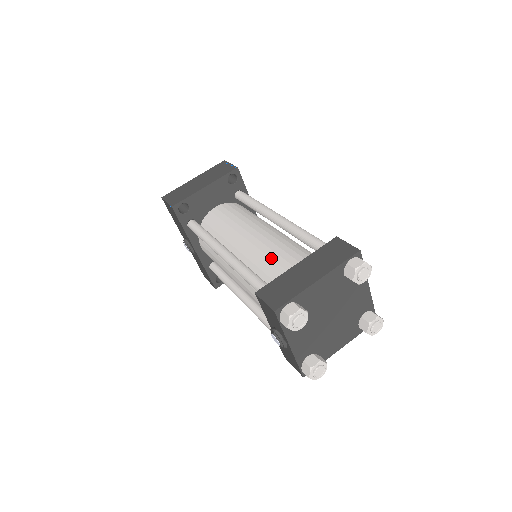
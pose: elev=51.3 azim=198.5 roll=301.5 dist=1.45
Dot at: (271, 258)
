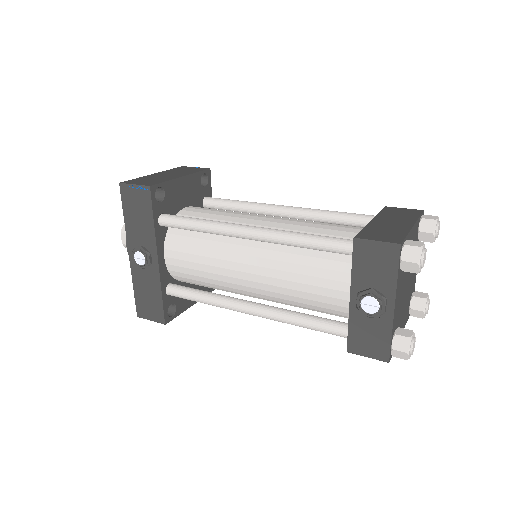
Dot at: (321, 228)
